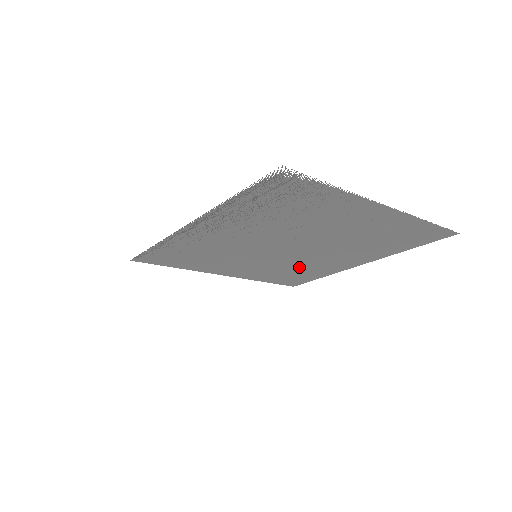
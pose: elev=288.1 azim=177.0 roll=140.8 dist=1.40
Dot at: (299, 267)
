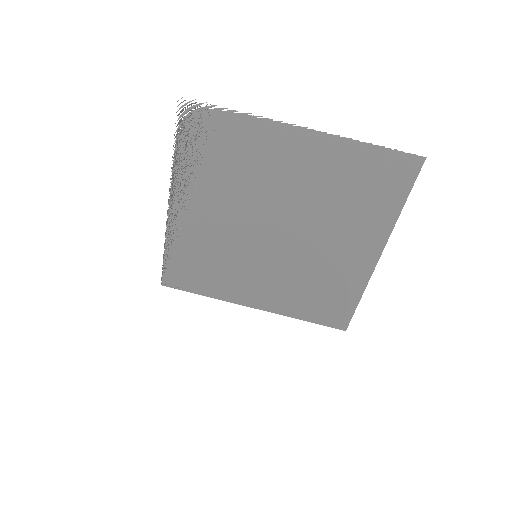
Dot at: (315, 276)
